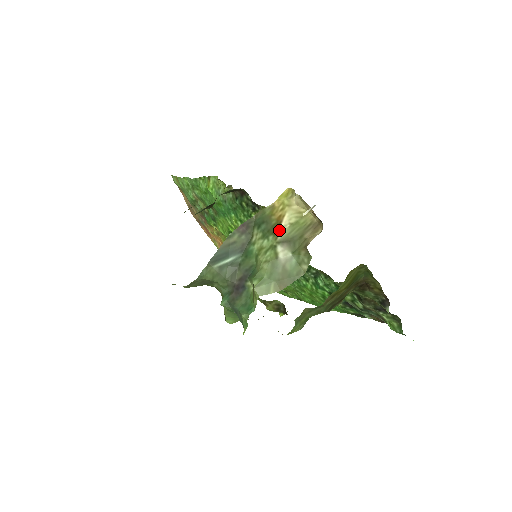
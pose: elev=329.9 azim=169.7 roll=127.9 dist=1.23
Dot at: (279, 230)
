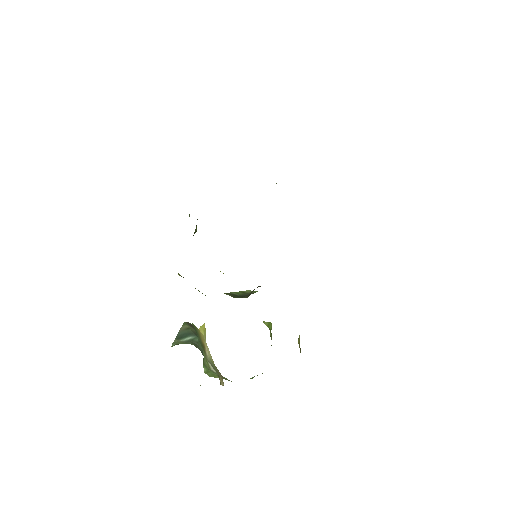
Dot at: (205, 353)
